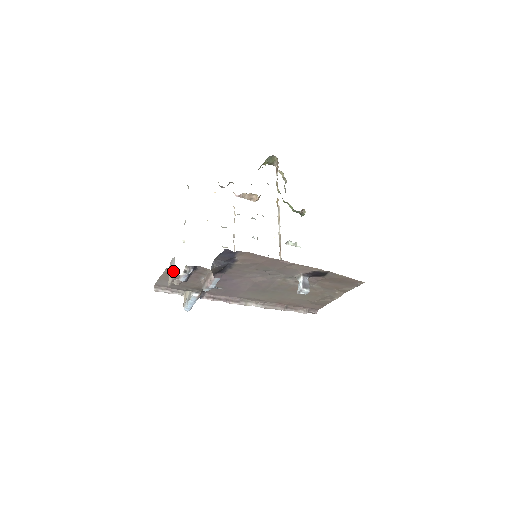
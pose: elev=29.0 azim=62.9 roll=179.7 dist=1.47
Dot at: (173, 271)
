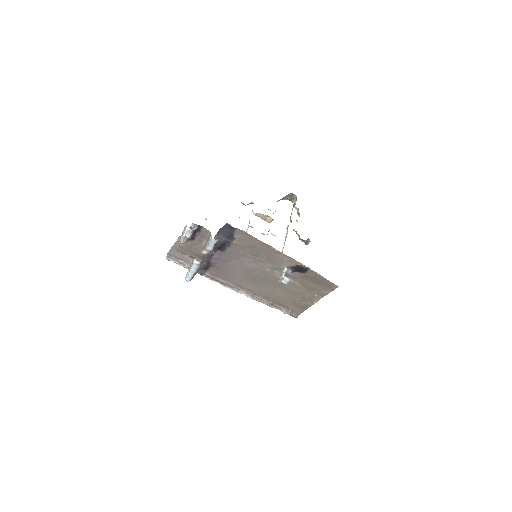
Dot at: occluded
